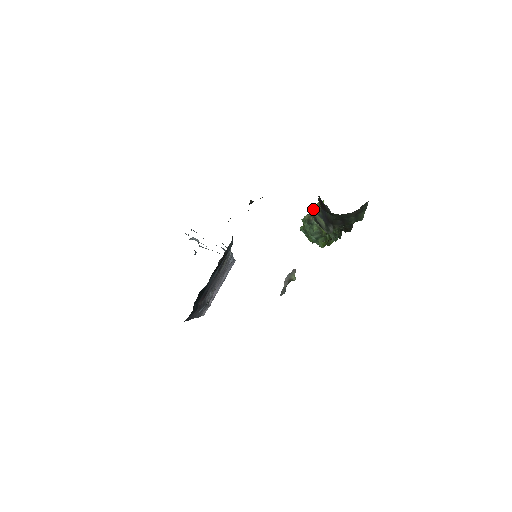
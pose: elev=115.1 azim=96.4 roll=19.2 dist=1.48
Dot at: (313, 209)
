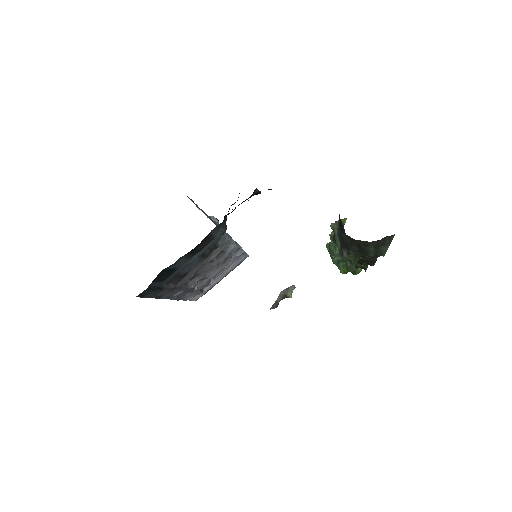
Dot at: (335, 225)
